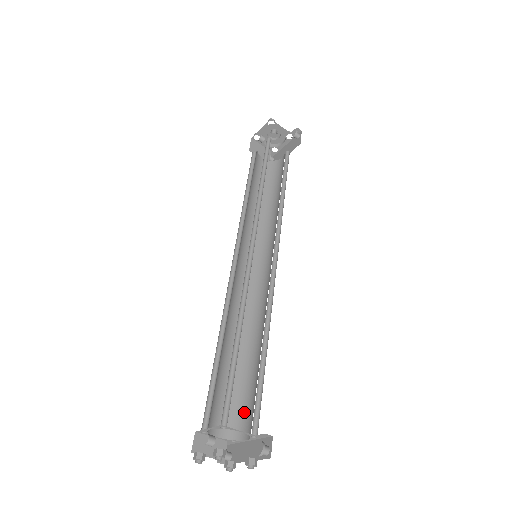
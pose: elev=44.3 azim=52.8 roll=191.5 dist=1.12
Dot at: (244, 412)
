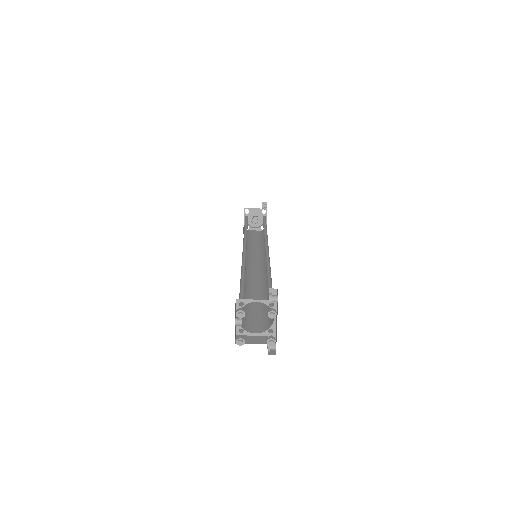
Dot at: occluded
